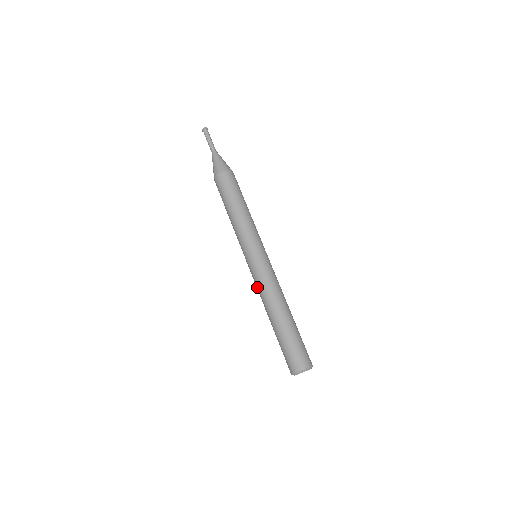
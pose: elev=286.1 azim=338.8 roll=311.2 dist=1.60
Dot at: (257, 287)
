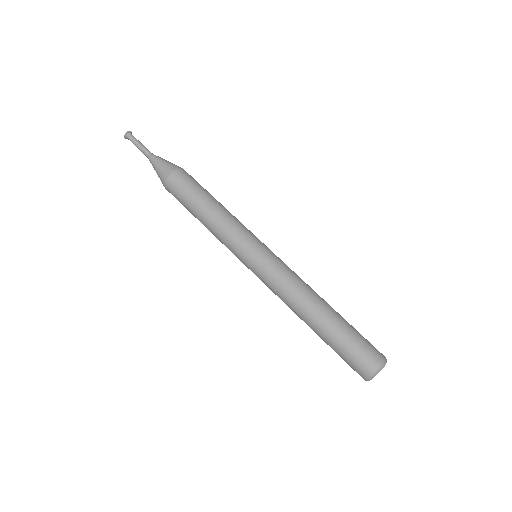
Dot at: (274, 293)
